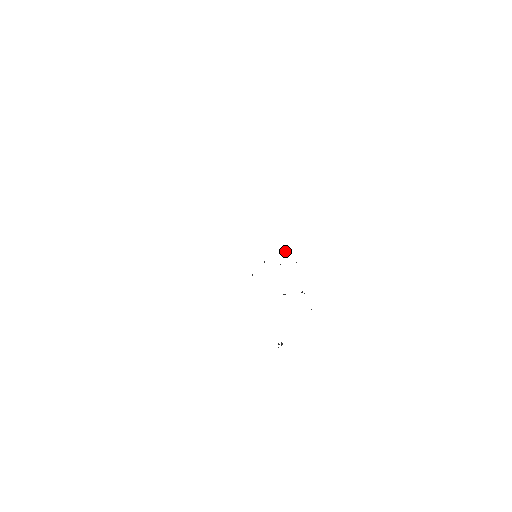
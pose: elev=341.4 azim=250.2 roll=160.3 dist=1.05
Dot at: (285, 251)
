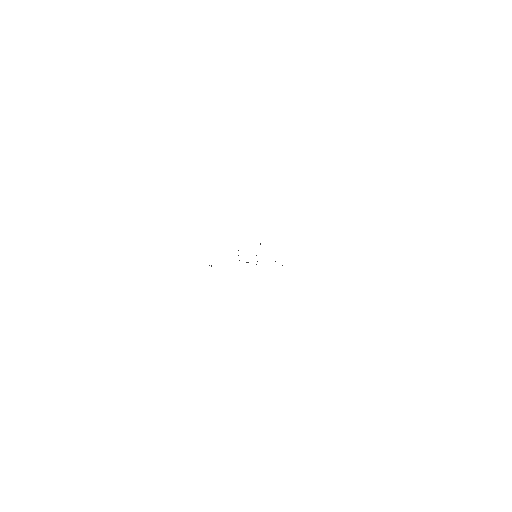
Dot at: occluded
